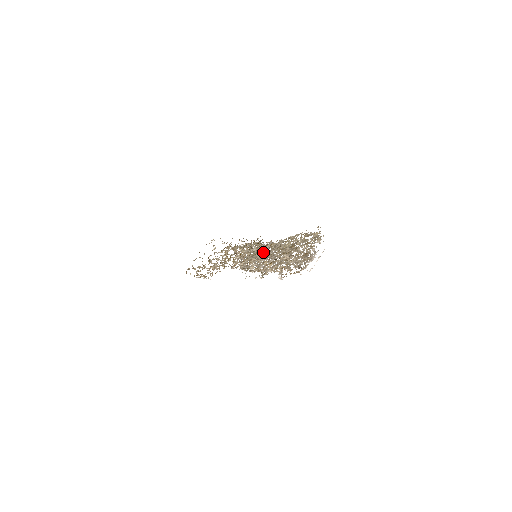
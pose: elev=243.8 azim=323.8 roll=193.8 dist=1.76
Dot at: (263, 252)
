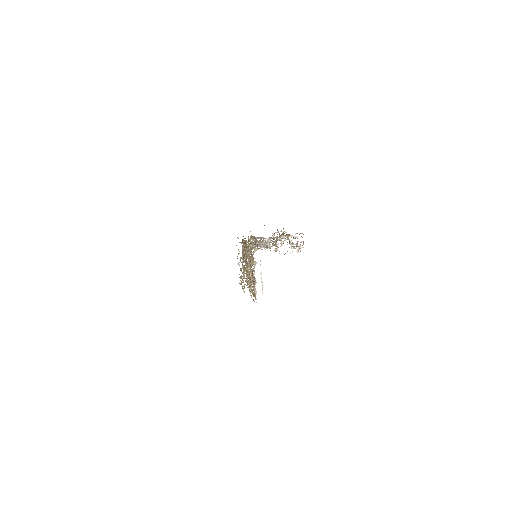
Dot at: (248, 261)
